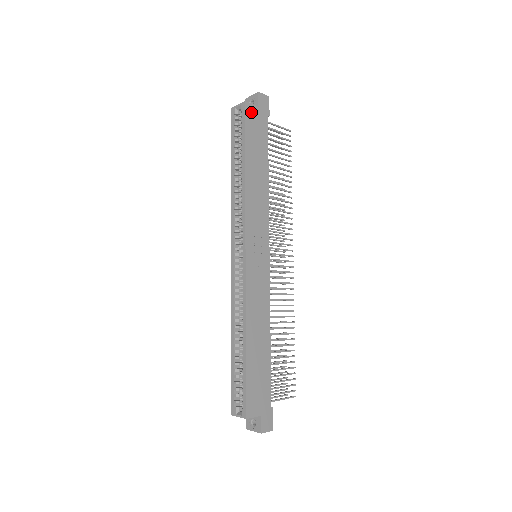
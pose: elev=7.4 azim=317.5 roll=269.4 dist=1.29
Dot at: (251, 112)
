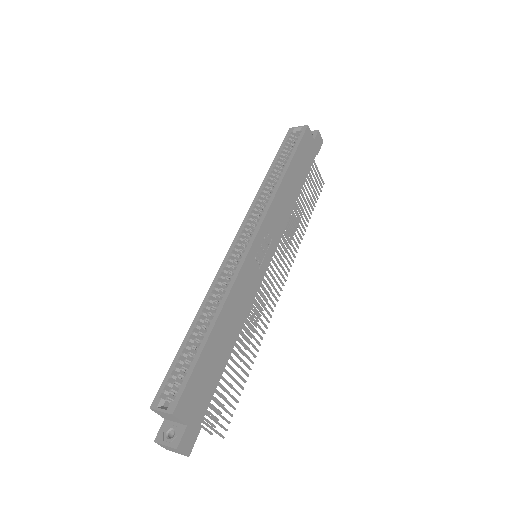
Dot at: (308, 137)
